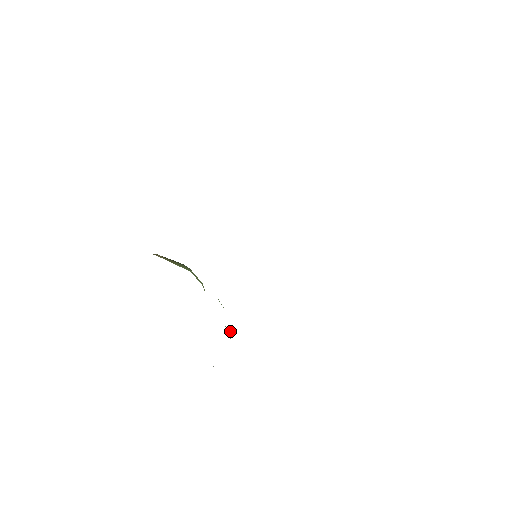
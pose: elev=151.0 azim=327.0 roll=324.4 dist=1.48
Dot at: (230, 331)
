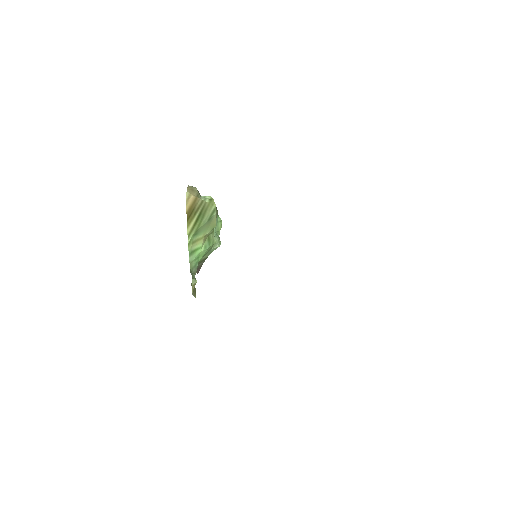
Dot at: (219, 246)
